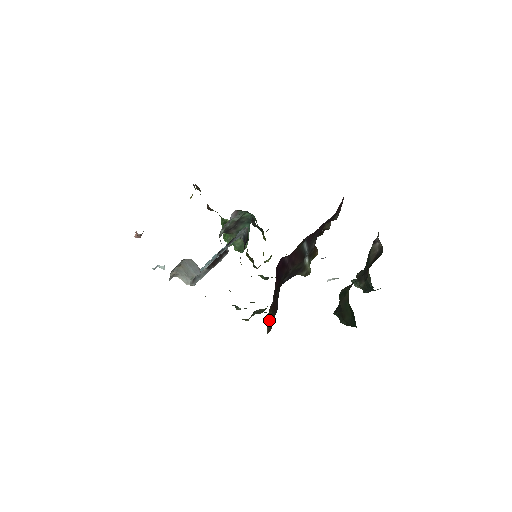
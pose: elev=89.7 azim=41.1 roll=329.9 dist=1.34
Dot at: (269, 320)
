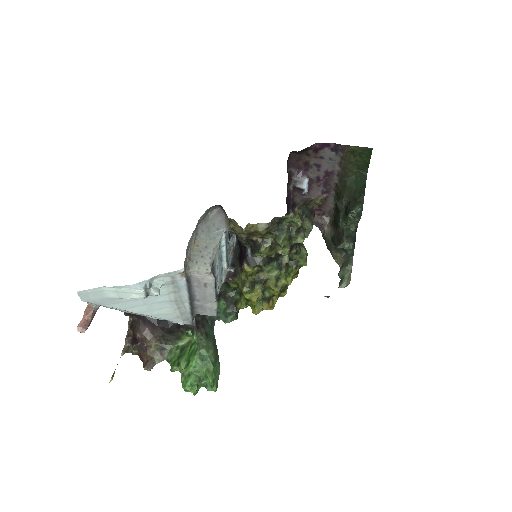
Dot at: occluded
